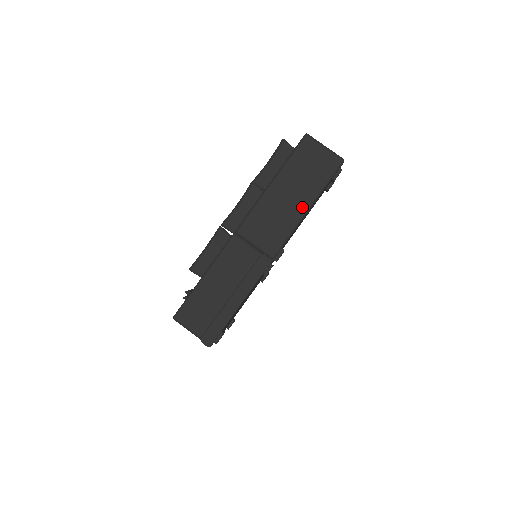
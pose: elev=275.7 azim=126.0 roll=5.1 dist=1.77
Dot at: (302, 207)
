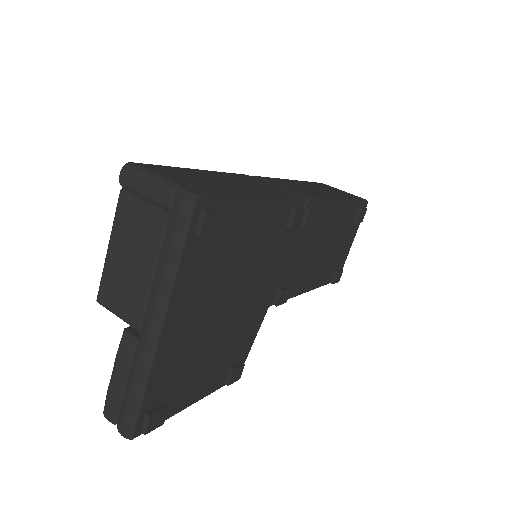
Dot at: (334, 196)
